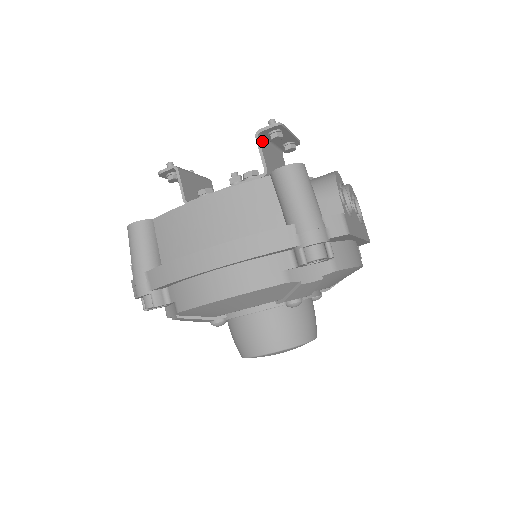
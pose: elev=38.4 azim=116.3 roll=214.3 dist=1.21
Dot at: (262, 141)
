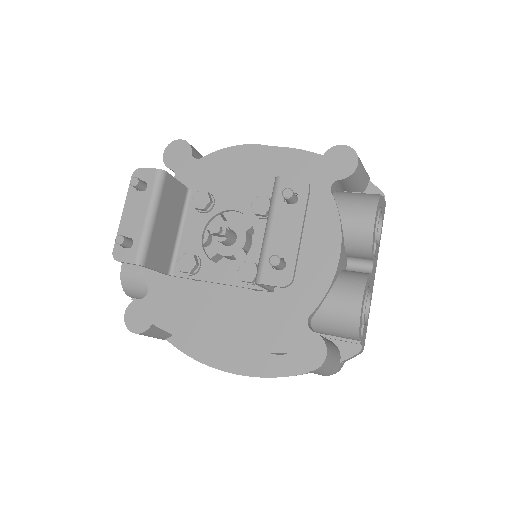
Dot at: occluded
